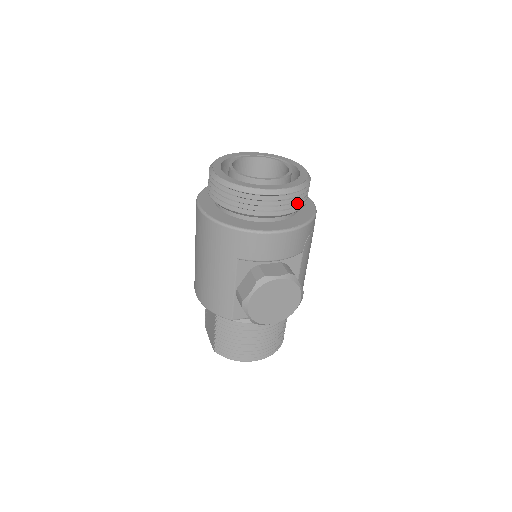
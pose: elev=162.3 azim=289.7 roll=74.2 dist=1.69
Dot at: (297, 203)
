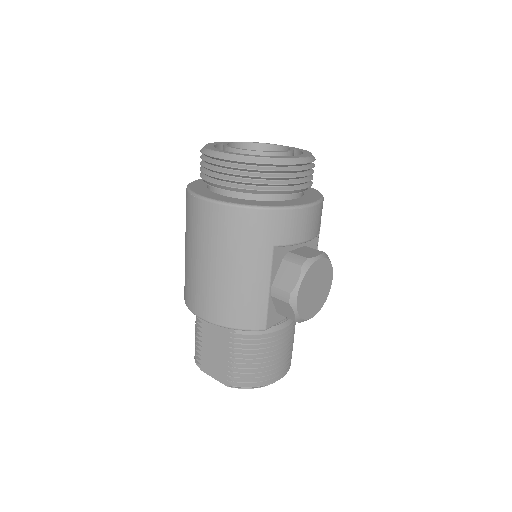
Dot at: (311, 176)
